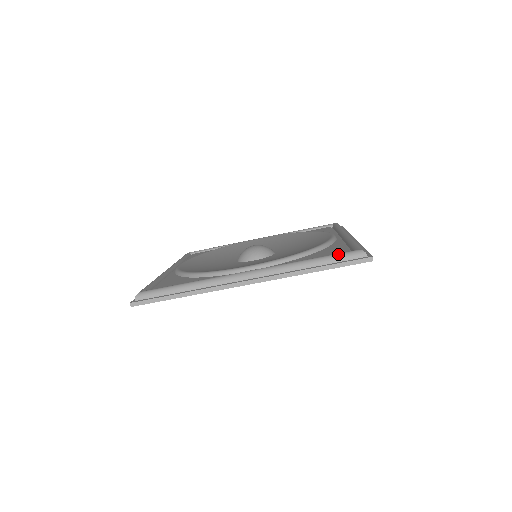
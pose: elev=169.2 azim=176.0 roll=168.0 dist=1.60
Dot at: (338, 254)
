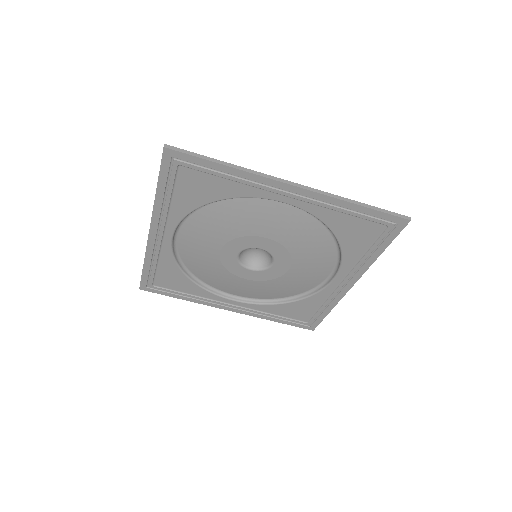
Dot at: occluded
